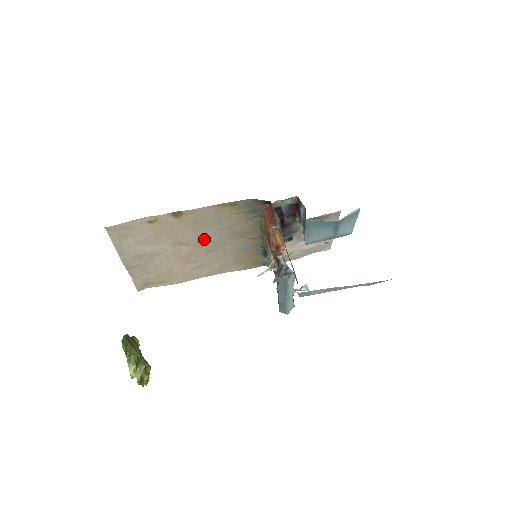
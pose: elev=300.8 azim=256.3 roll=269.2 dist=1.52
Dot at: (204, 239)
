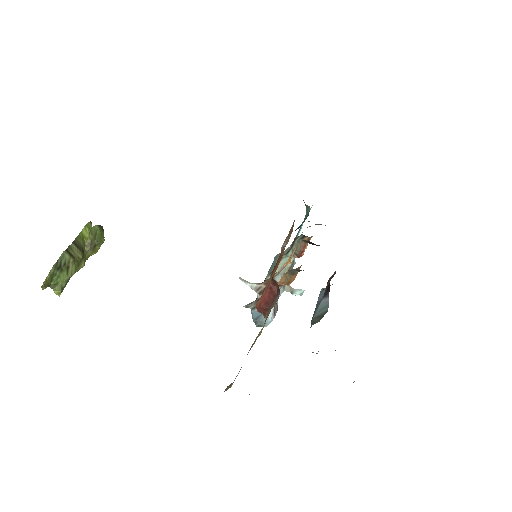
Dot at: occluded
